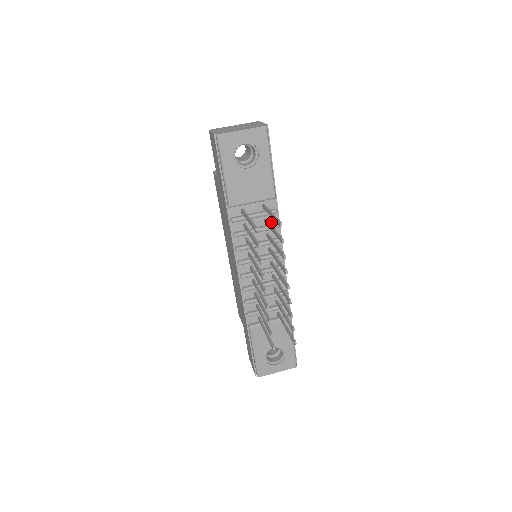
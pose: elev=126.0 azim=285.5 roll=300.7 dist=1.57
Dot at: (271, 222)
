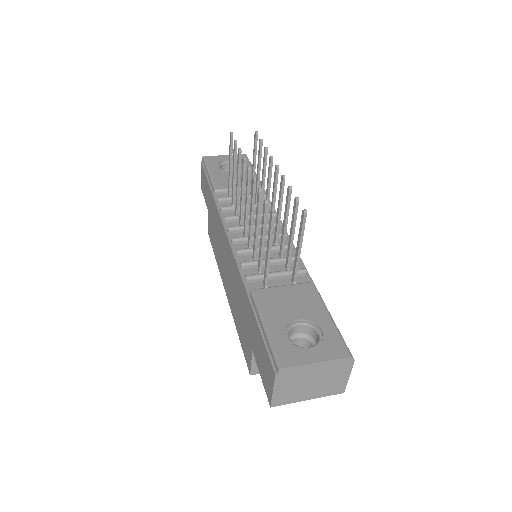
Dot at: occluded
